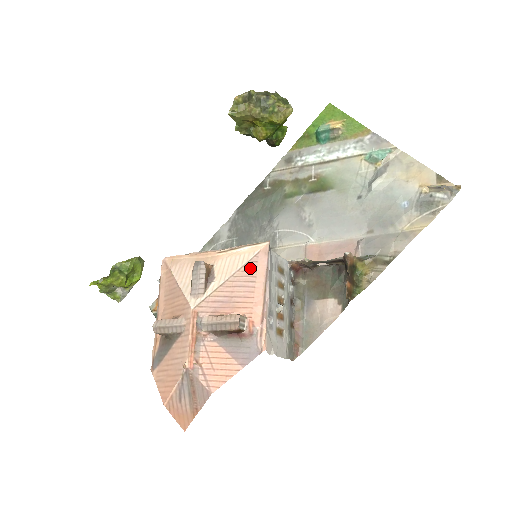
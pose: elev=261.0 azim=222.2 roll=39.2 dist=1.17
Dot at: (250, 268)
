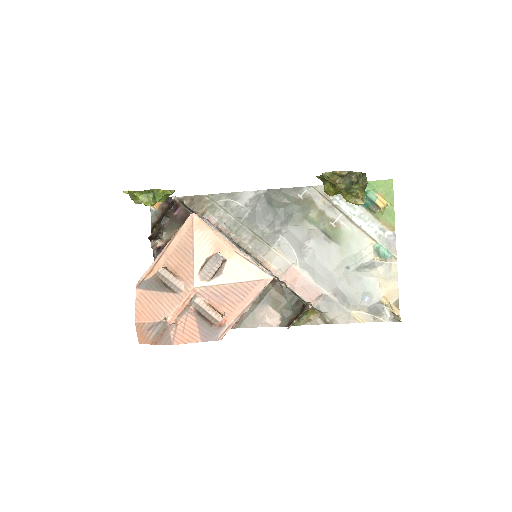
Dot at: (249, 286)
